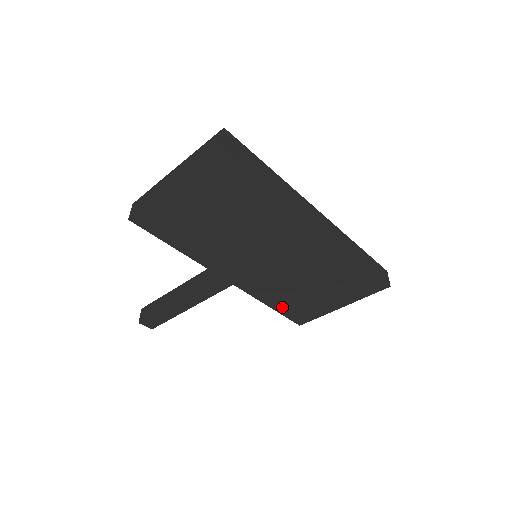
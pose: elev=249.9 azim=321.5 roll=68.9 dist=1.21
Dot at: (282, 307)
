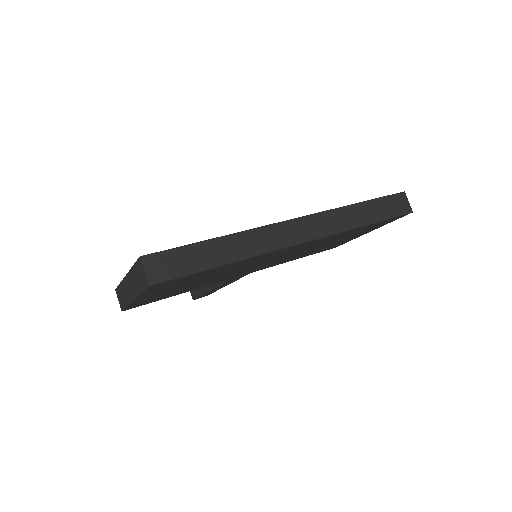
Dot at: (309, 254)
